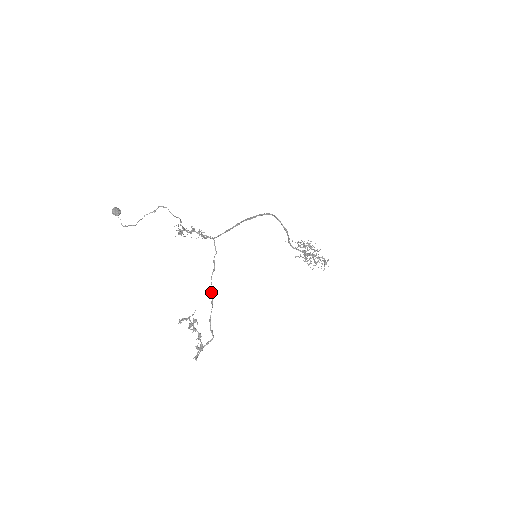
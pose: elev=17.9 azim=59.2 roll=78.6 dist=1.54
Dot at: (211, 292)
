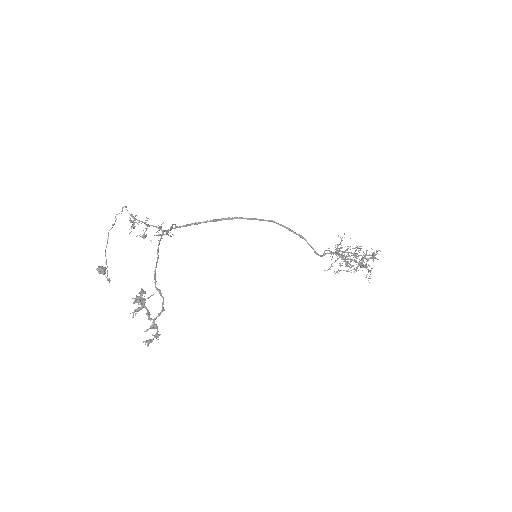
Dot at: (157, 251)
